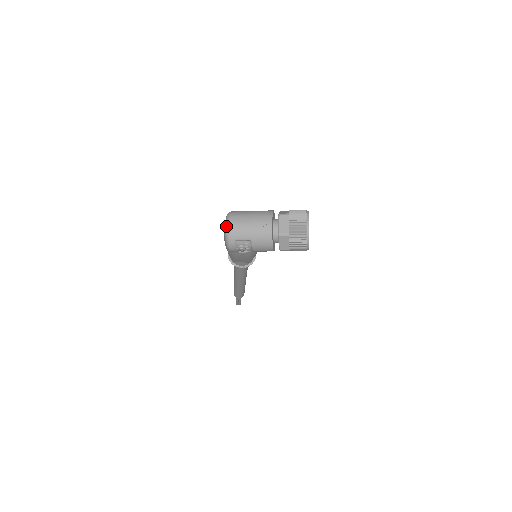
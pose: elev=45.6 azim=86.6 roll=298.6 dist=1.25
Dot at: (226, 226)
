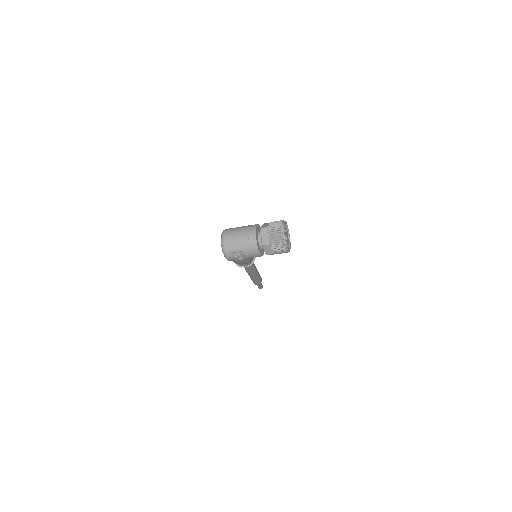
Dot at: (221, 243)
